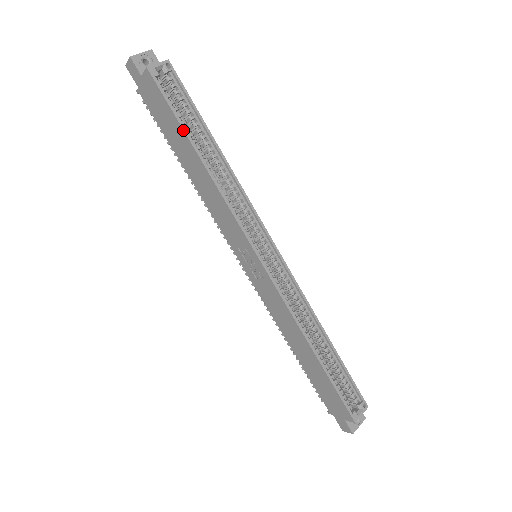
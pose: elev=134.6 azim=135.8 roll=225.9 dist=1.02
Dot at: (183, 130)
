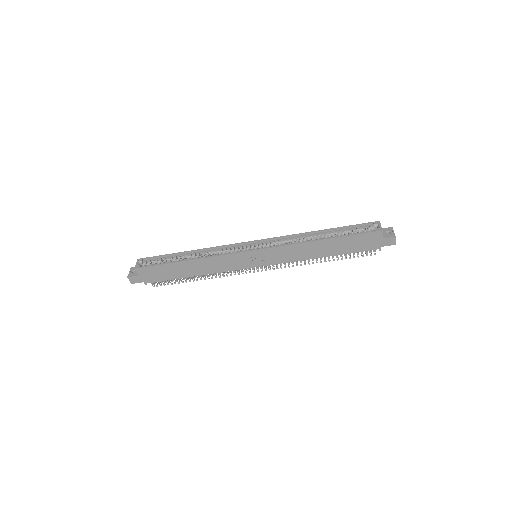
Dot at: (170, 264)
